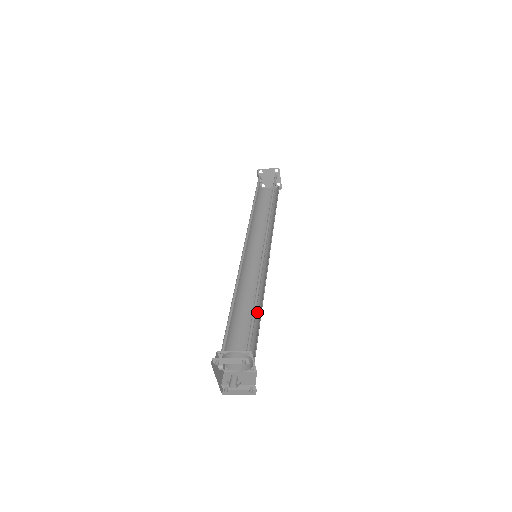
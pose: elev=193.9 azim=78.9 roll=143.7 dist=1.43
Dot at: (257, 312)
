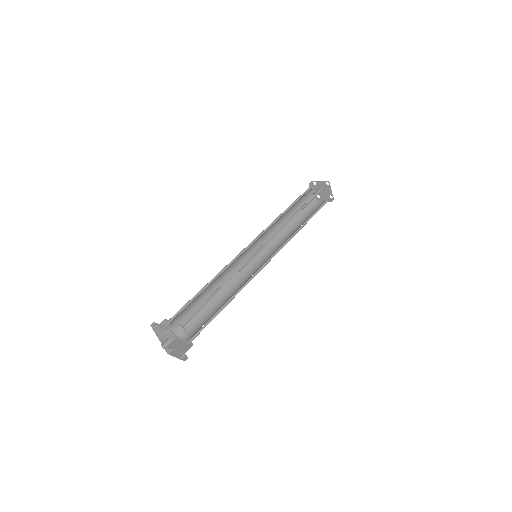
Dot at: (227, 301)
